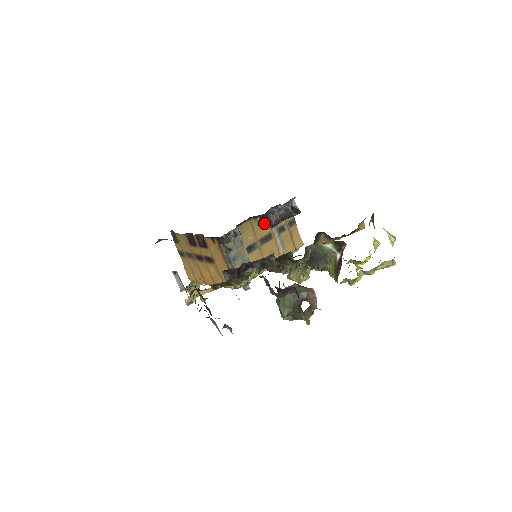
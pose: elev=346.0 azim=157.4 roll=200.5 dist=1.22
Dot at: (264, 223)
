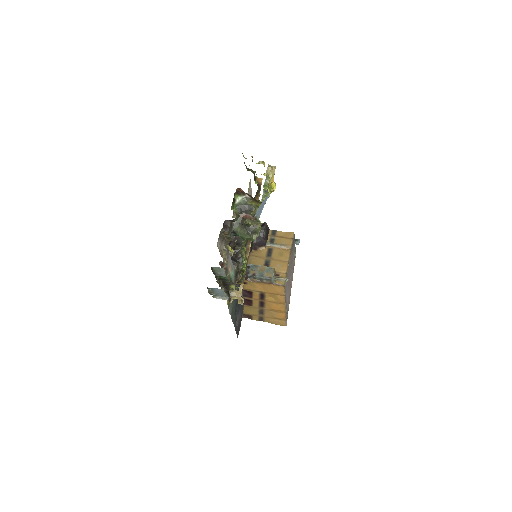
Dot at: (259, 249)
